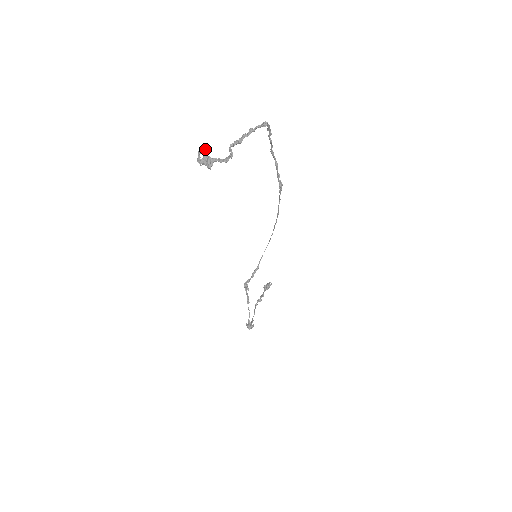
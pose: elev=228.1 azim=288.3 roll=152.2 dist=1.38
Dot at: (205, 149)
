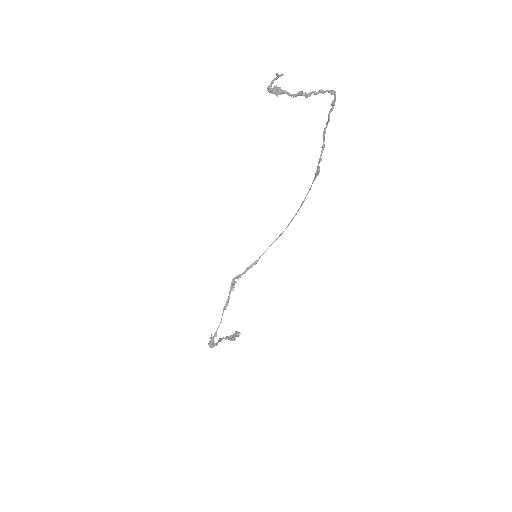
Dot at: (282, 74)
